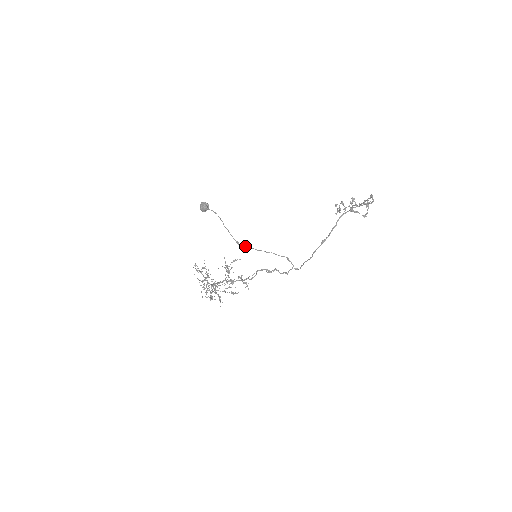
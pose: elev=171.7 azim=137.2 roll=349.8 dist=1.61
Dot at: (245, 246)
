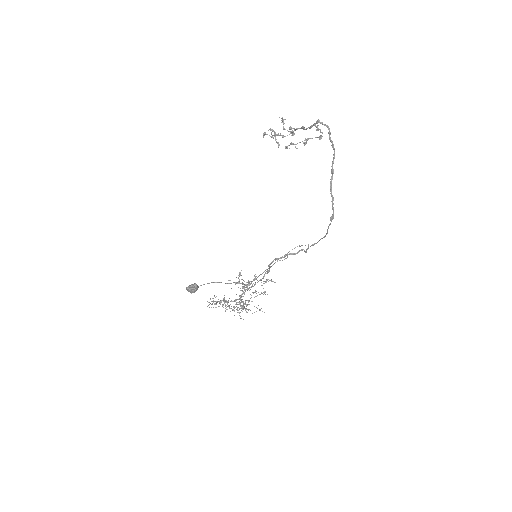
Dot at: occluded
